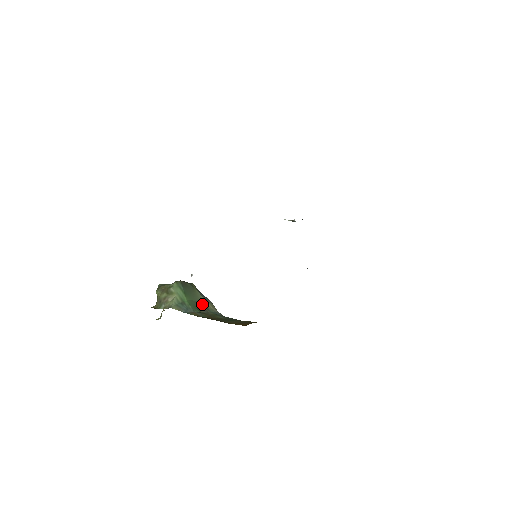
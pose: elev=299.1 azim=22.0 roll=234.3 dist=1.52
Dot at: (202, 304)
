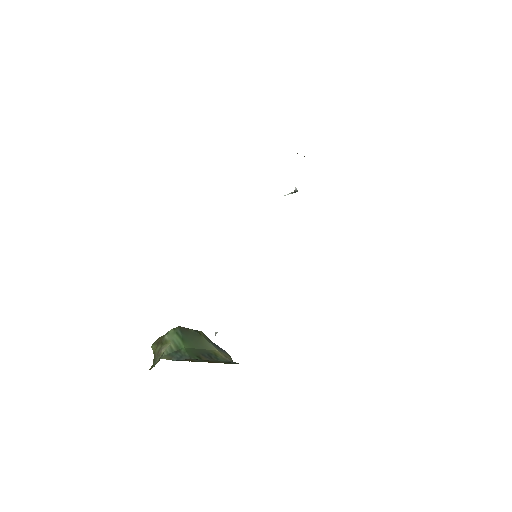
Dot at: (209, 352)
